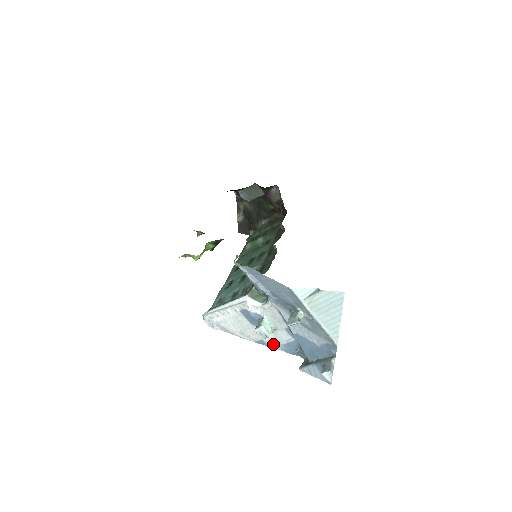
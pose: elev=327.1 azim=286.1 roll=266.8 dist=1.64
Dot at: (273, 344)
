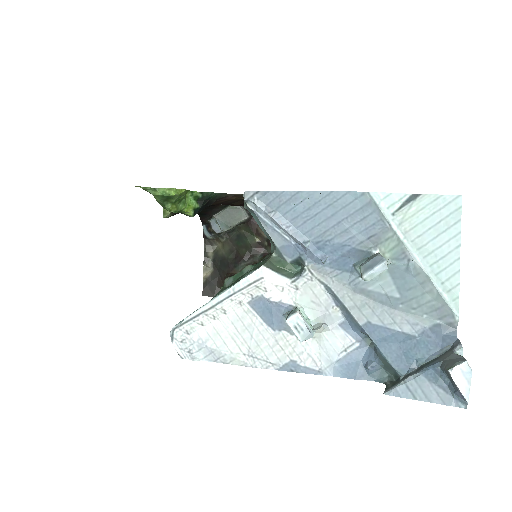
Dot at: (316, 365)
